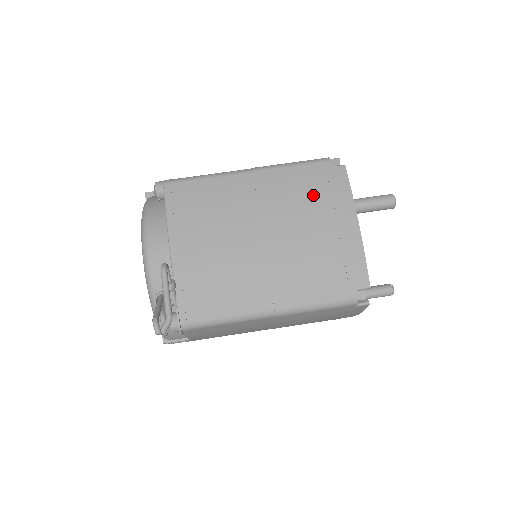
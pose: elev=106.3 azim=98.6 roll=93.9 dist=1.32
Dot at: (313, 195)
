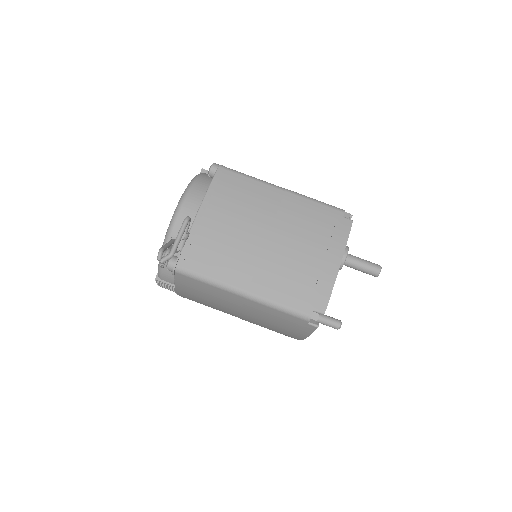
Dot at: (319, 229)
